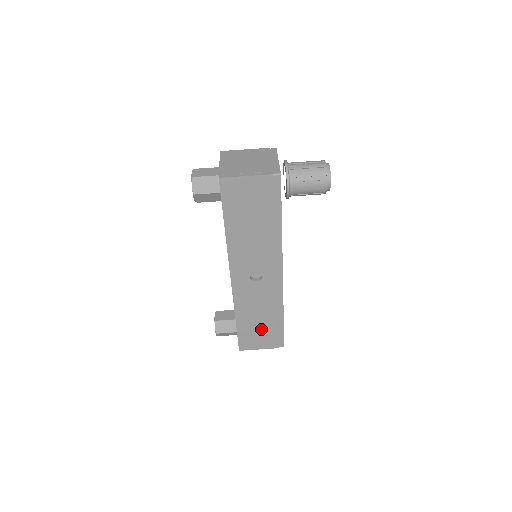
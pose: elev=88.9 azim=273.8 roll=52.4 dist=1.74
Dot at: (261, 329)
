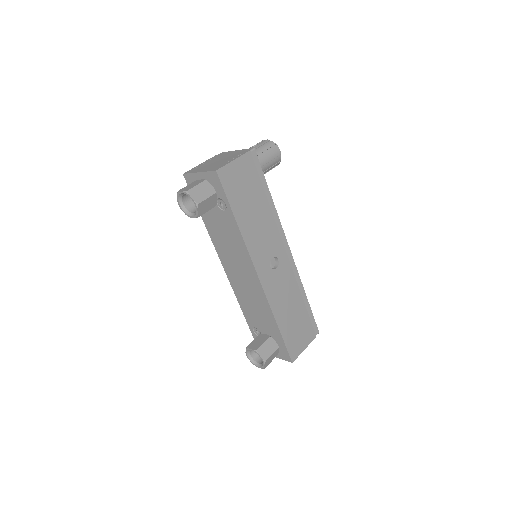
Dot at: (298, 323)
